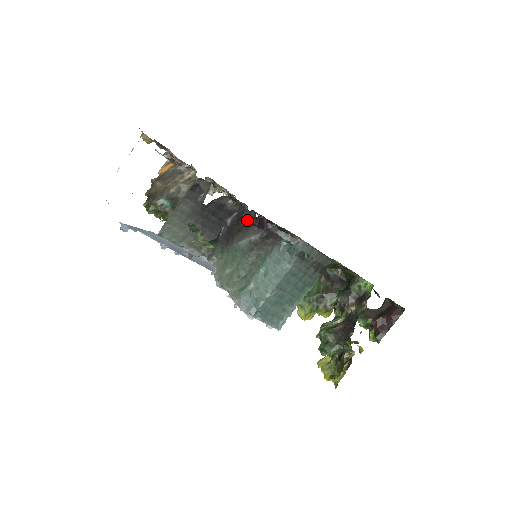
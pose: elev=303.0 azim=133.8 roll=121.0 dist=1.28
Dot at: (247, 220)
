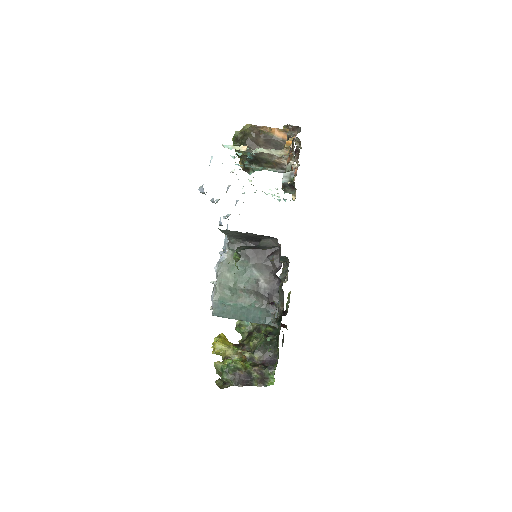
Dot at: (273, 261)
